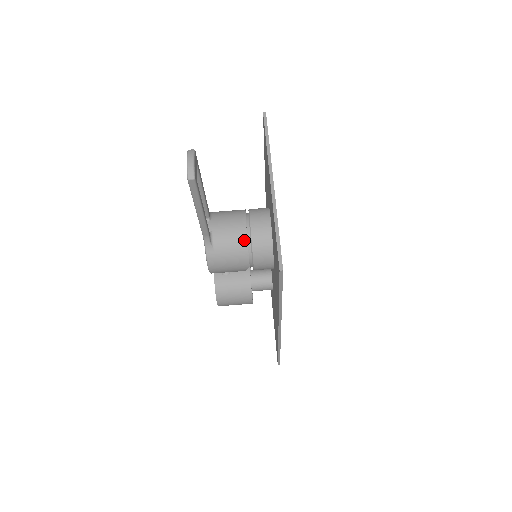
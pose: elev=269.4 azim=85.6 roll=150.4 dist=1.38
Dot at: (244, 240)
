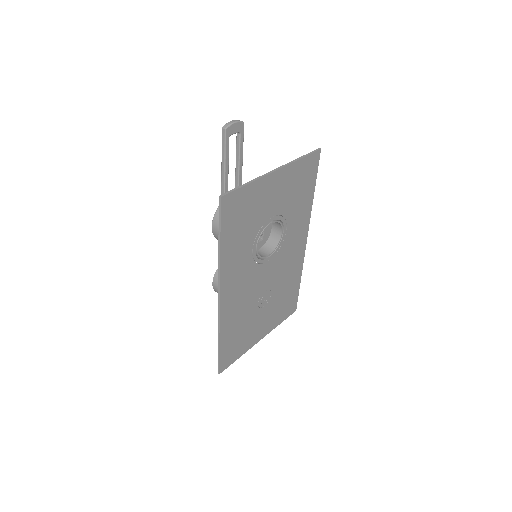
Dot at: occluded
